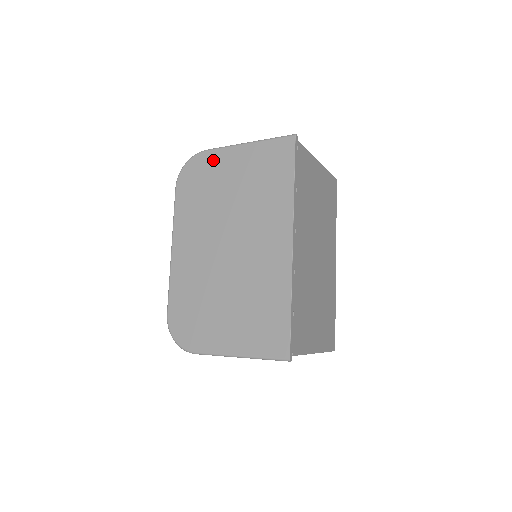
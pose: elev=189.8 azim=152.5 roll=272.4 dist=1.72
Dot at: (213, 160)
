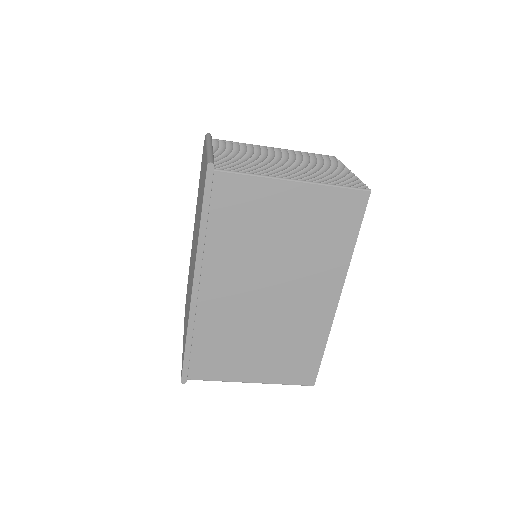
Dot at: (204, 151)
